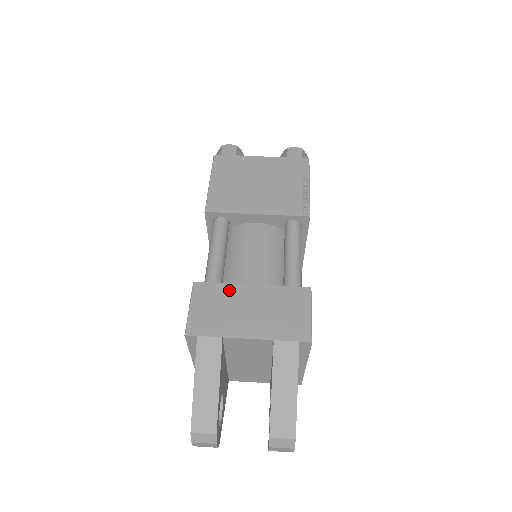
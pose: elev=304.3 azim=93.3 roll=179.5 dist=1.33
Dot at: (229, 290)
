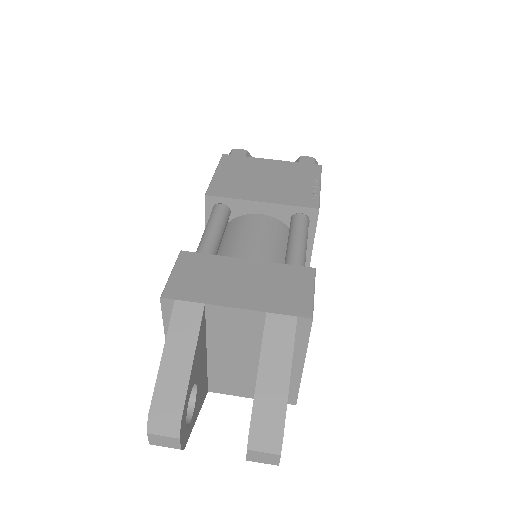
Dot at: (220, 261)
